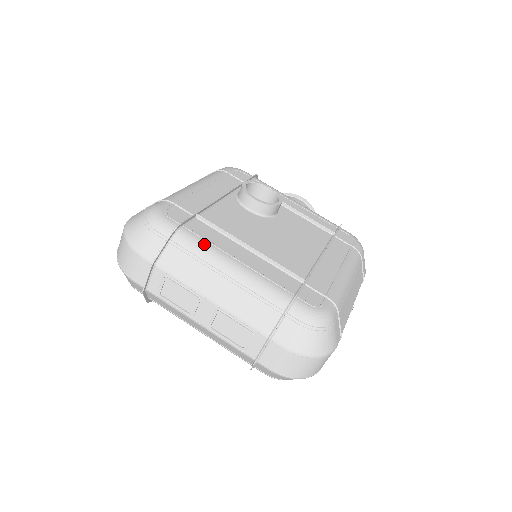
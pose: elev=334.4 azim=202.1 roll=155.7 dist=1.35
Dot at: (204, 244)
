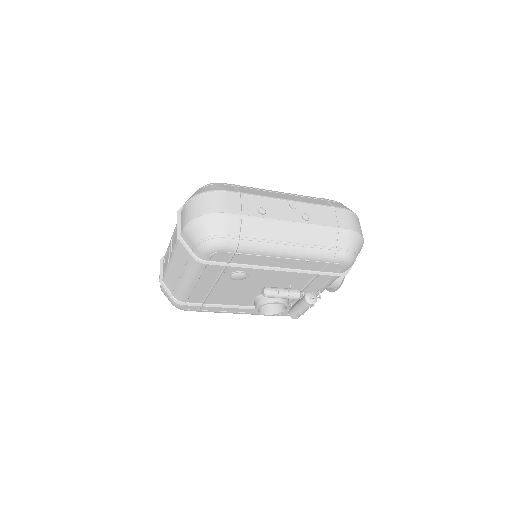
Dot at: occluded
